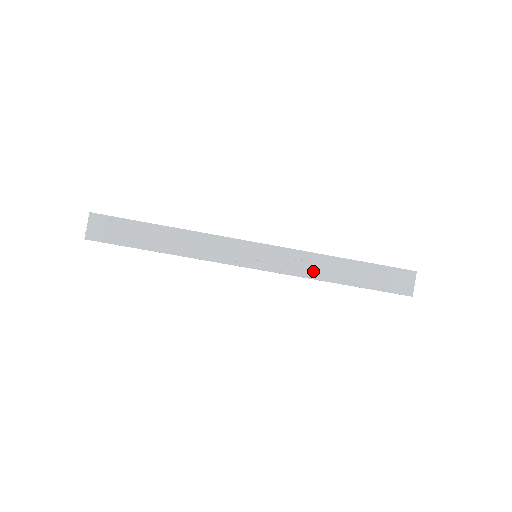
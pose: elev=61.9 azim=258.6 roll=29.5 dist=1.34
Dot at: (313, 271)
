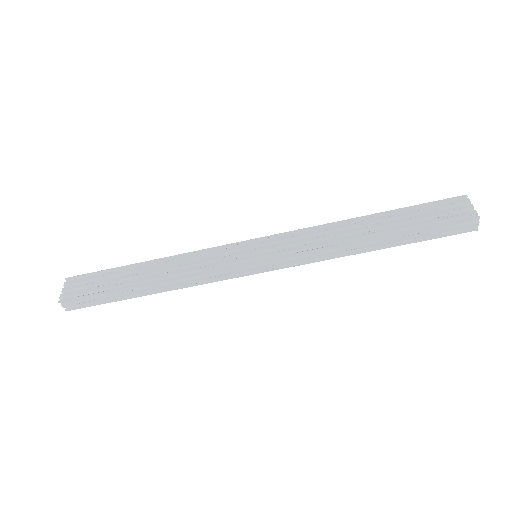
Dot at: (329, 240)
